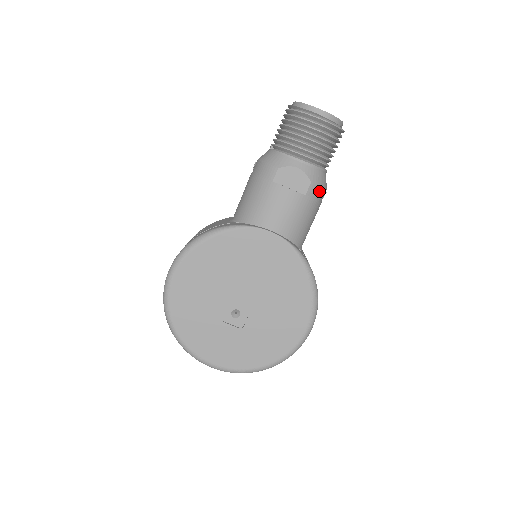
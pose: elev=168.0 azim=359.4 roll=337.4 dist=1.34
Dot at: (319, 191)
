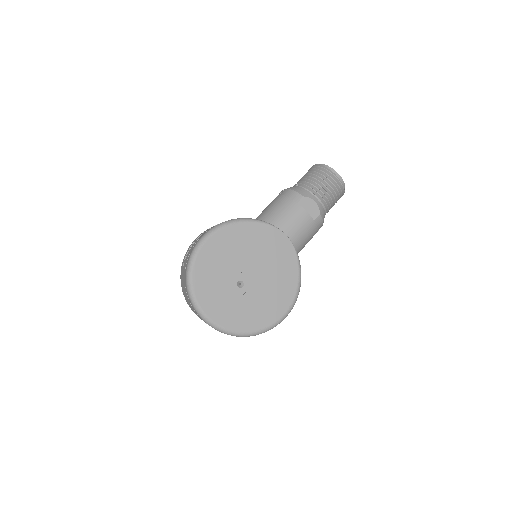
Dot at: (321, 223)
